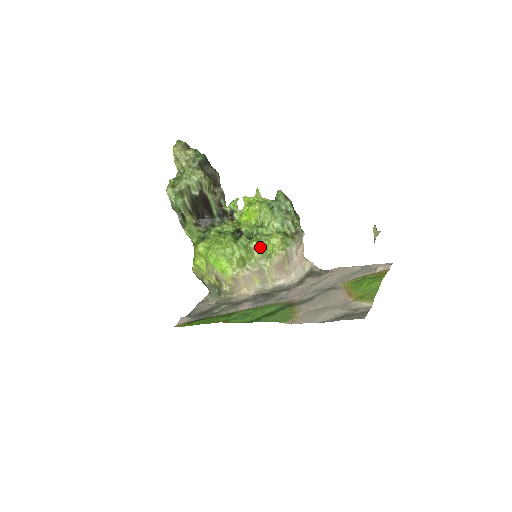
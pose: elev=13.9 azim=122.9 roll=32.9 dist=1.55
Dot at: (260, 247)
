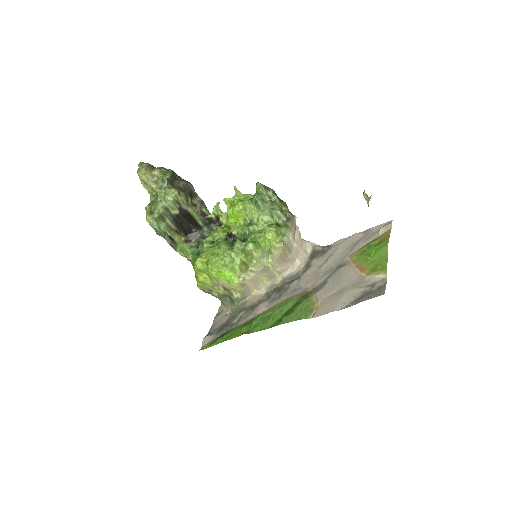
Dot at: (257, 246)
